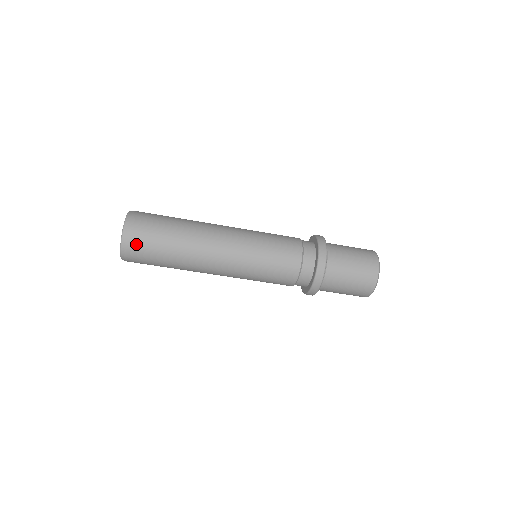
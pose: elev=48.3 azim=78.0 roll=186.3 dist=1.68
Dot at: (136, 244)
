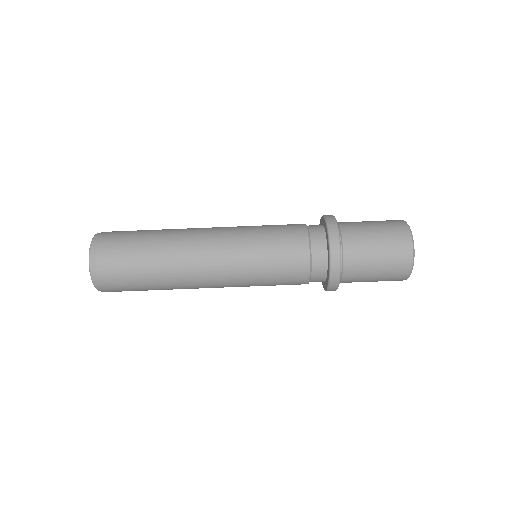
Dot at: (106, 252)
